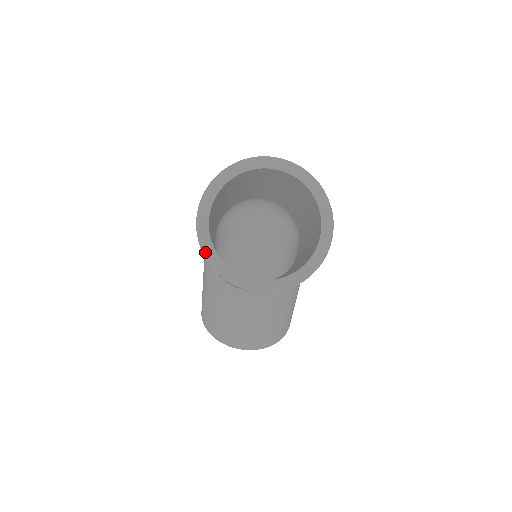
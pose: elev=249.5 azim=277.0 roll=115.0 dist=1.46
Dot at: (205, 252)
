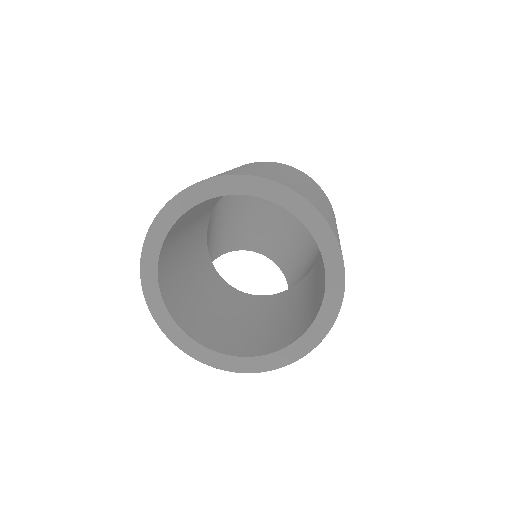
Dot at: (146, 293)
